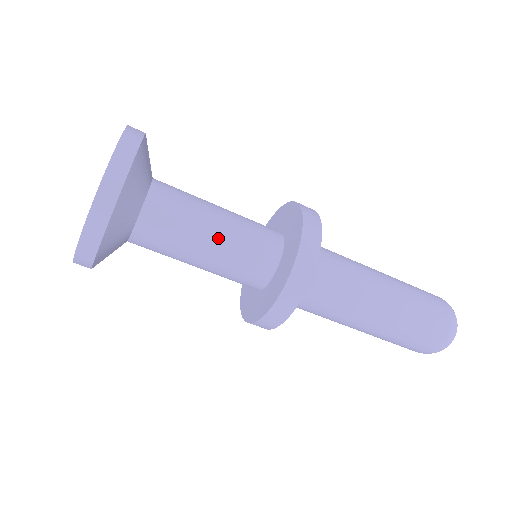
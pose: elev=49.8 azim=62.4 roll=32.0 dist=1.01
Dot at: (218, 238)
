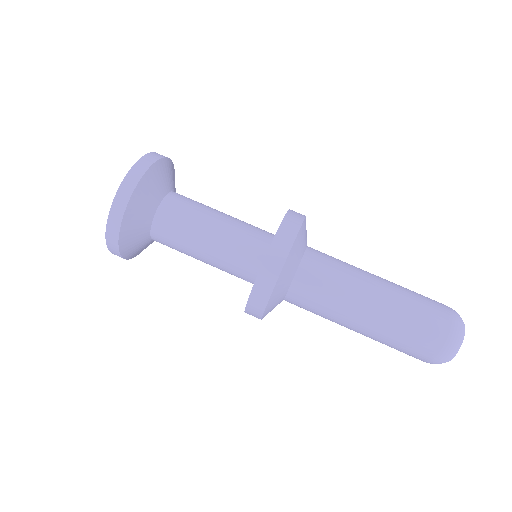
Dot at: (228, 215)
